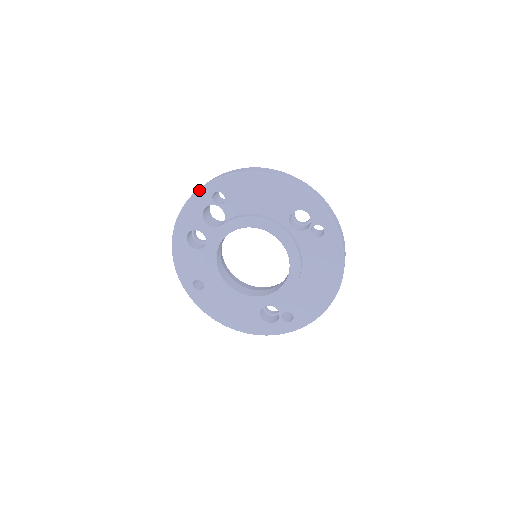
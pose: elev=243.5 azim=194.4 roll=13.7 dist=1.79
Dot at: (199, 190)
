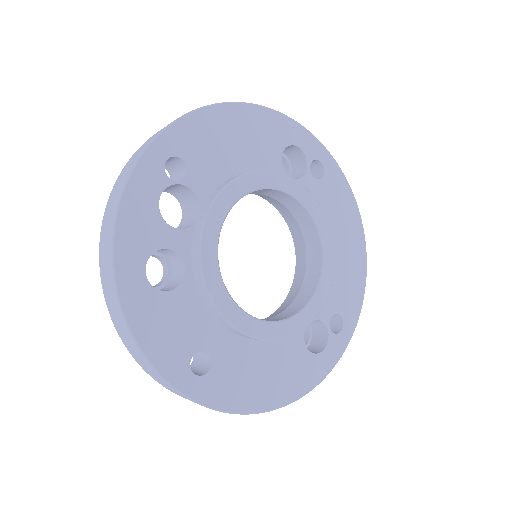
Dot at: (137, 165)
